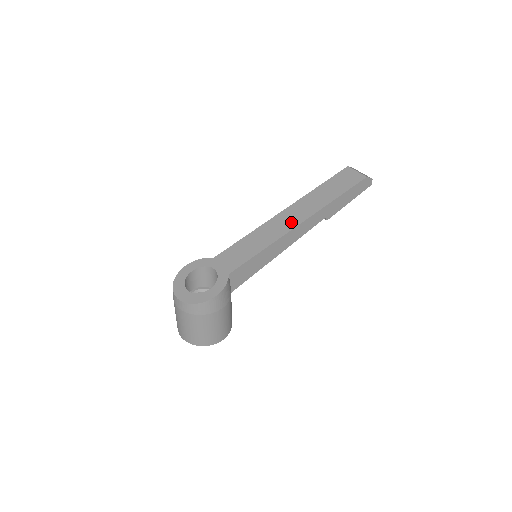
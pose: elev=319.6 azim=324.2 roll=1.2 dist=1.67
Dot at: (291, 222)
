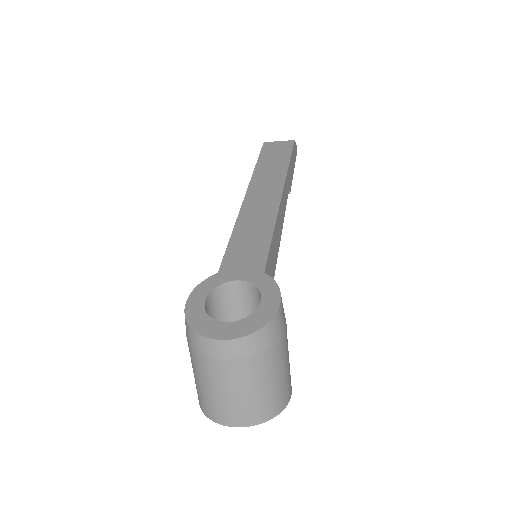
Dot at: (270, 197)
